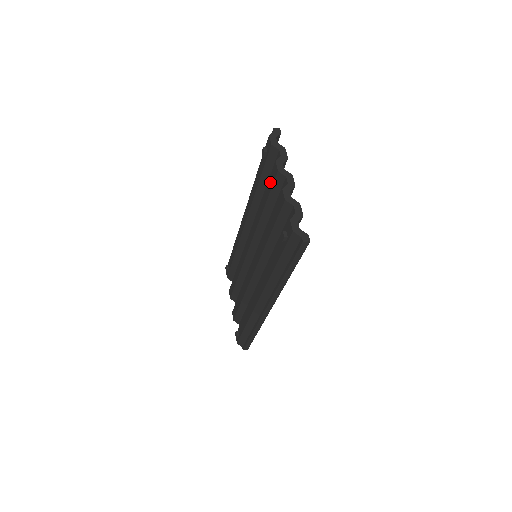
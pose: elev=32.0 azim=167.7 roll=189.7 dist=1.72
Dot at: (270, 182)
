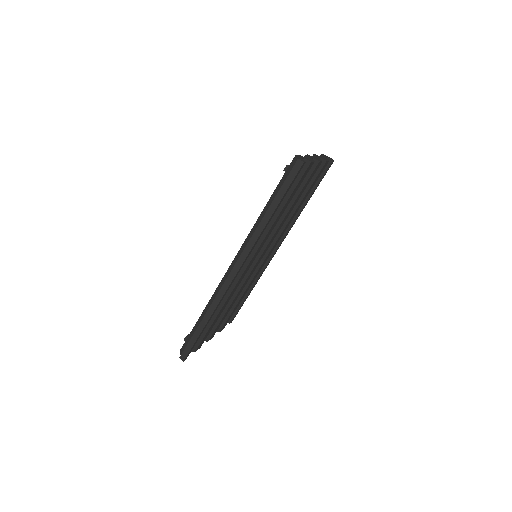
Dot at: occluded
